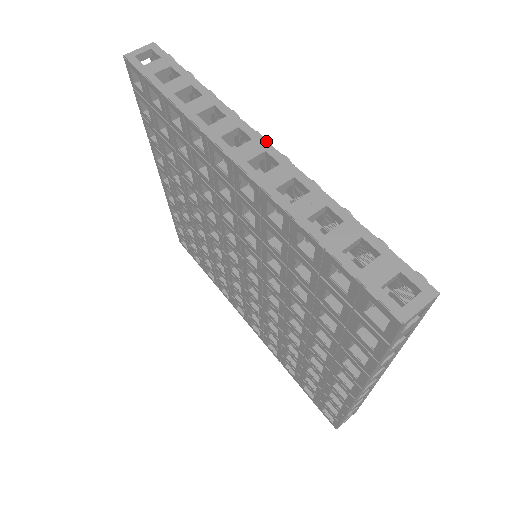
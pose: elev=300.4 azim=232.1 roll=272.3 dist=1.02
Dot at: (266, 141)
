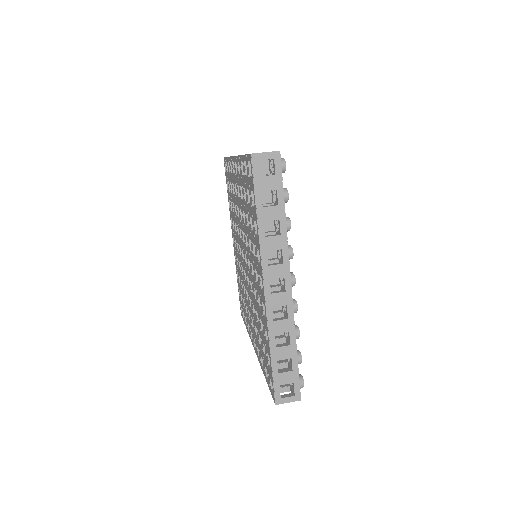
Dot at: occluded
